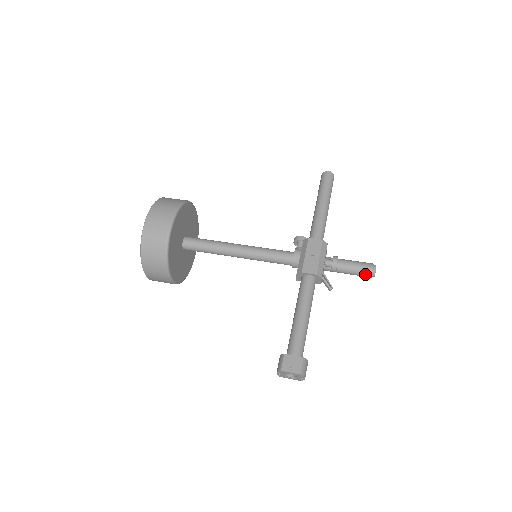
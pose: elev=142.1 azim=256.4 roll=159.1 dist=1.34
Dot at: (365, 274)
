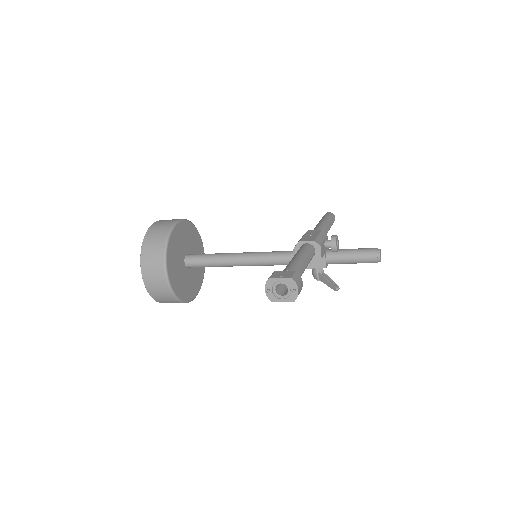
Dot at: (369, 255)
